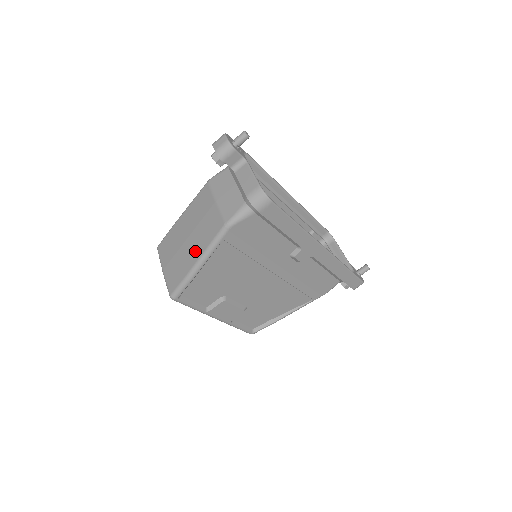
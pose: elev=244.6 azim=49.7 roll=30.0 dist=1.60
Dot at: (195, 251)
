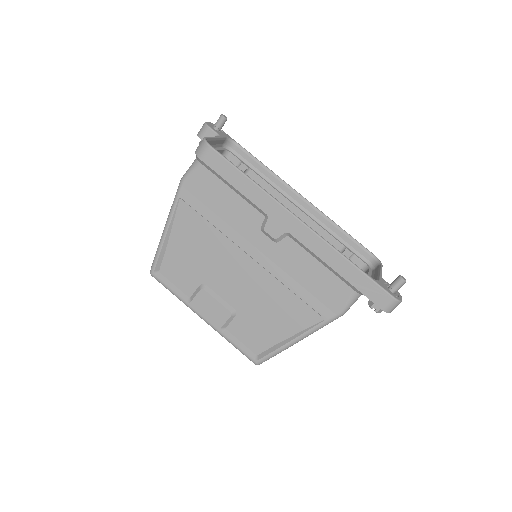
Dot at: occluded
